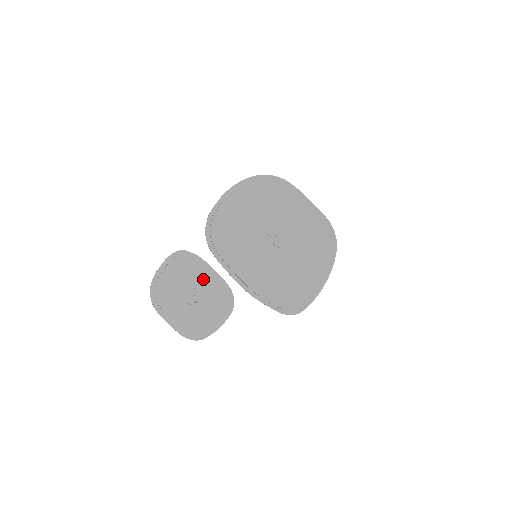
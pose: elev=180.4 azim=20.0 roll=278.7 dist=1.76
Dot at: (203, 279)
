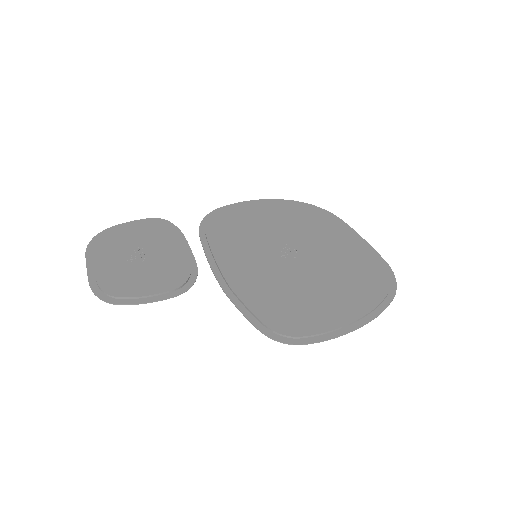
Dot at: (168, 247)
